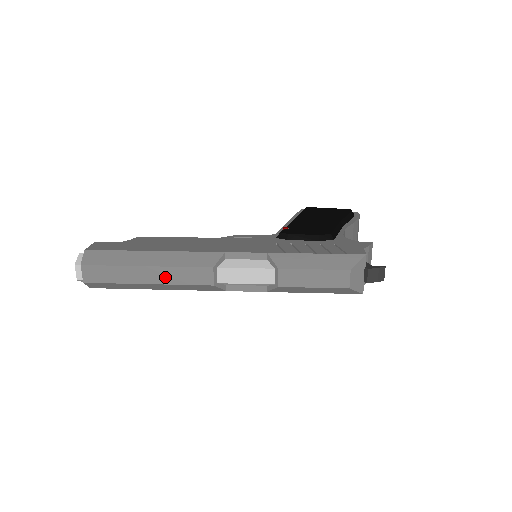
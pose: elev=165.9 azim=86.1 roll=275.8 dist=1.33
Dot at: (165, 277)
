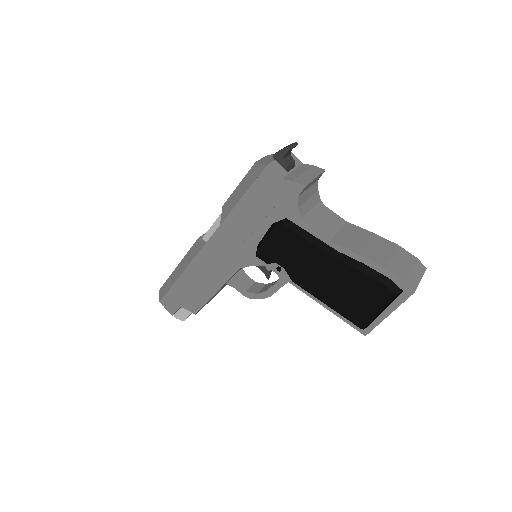
Dot at: occluded
